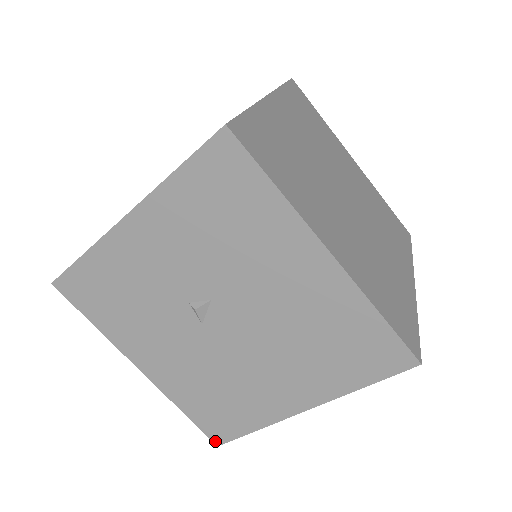
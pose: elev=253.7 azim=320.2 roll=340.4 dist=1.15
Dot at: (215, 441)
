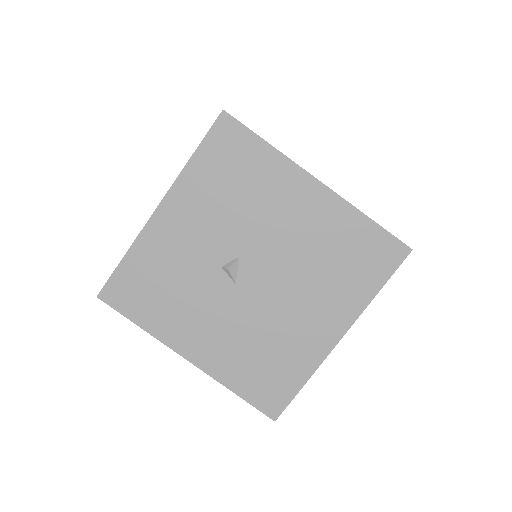
Dot at: (271, 416)
